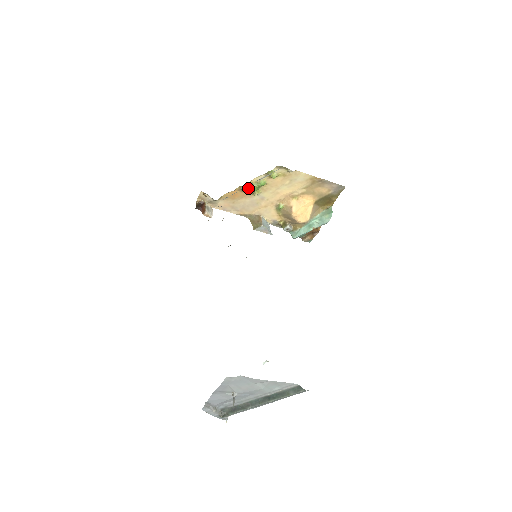
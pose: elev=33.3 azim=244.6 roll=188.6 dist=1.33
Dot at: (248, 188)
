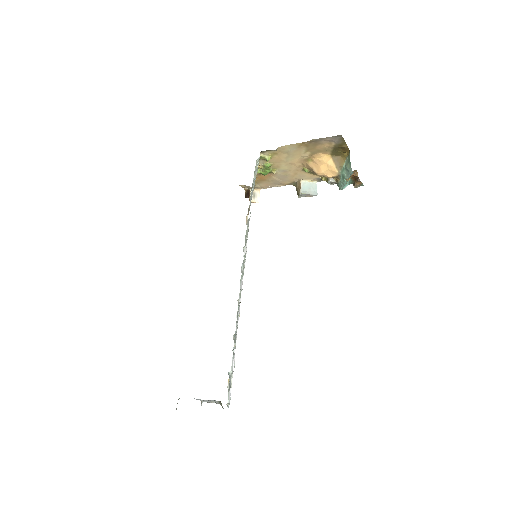
Dot at: (262, 173)
